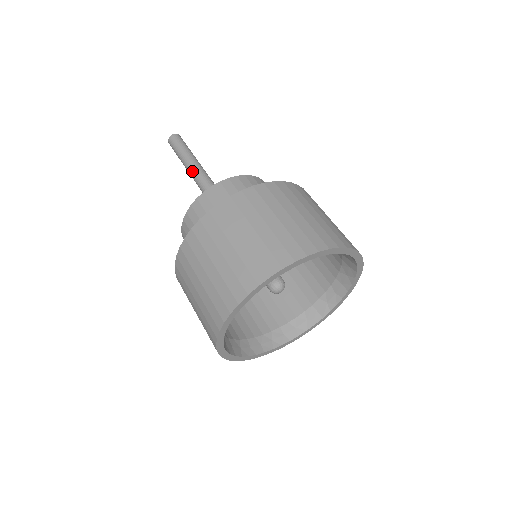
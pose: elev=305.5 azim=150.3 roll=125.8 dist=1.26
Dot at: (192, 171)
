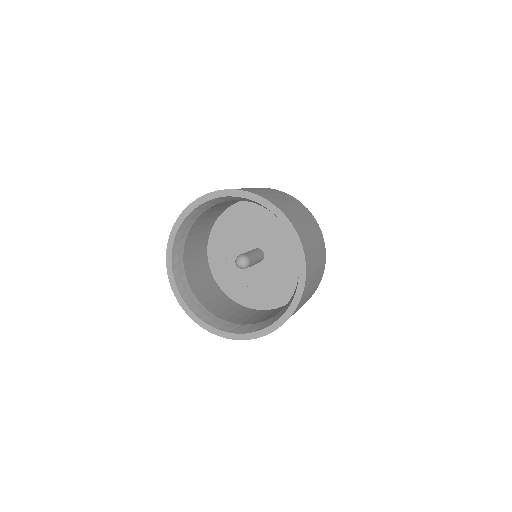
Dot at: occluded
